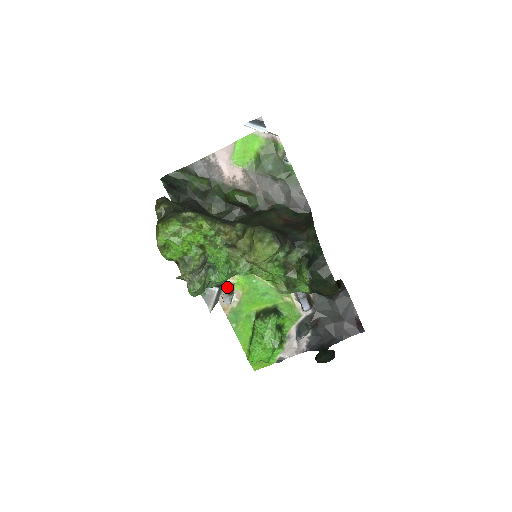
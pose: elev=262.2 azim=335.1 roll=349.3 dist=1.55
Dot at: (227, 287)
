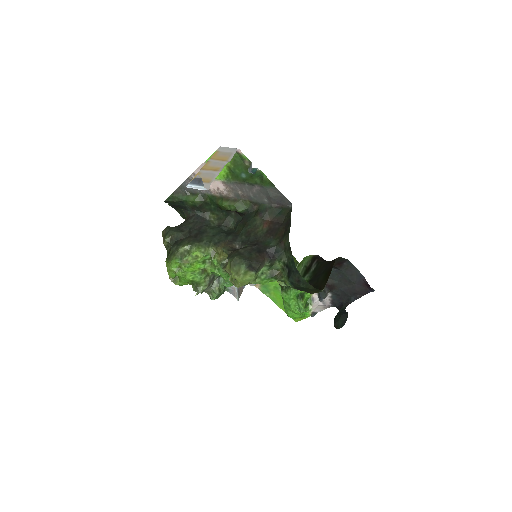
Dot at: occluded
